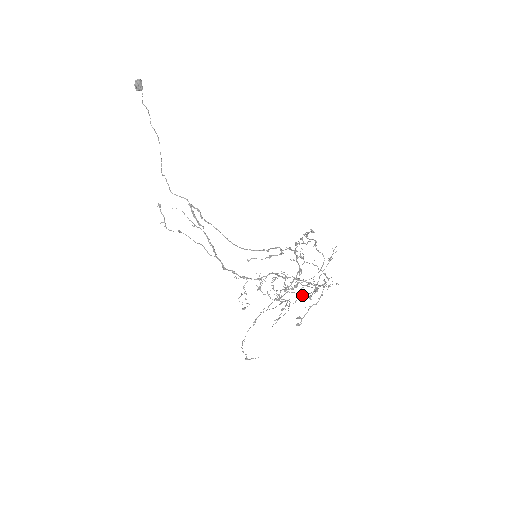
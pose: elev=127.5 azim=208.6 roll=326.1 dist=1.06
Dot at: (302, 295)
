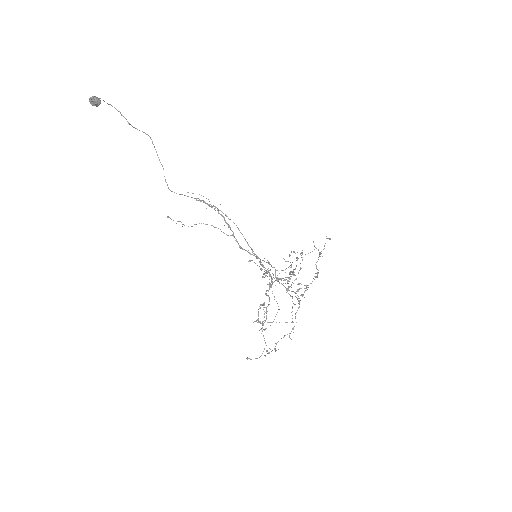
Dot at: (320, 253)
